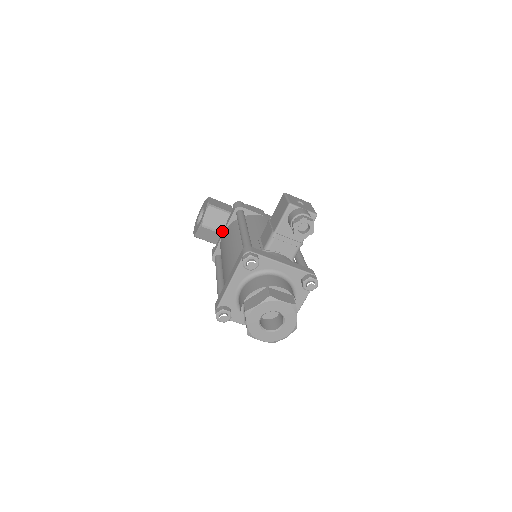
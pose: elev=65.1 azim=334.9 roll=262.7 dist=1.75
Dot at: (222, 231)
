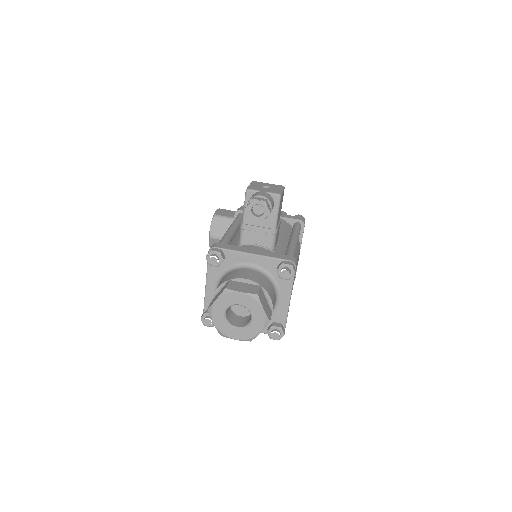
Dot at: occluded
